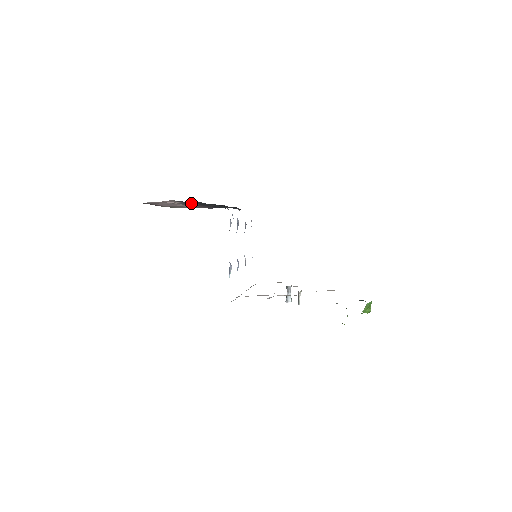
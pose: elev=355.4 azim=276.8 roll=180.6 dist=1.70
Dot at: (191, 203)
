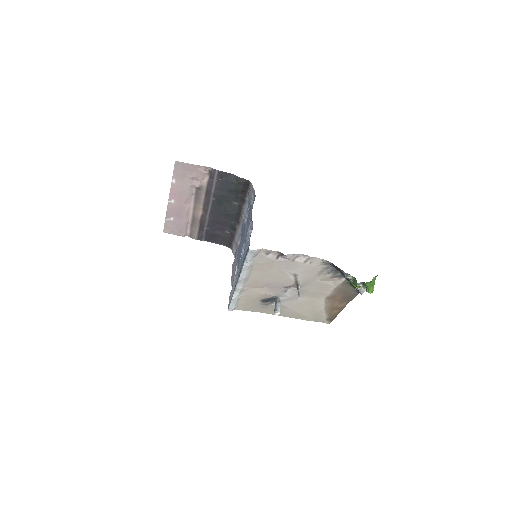
Dot at: (213, 188)
